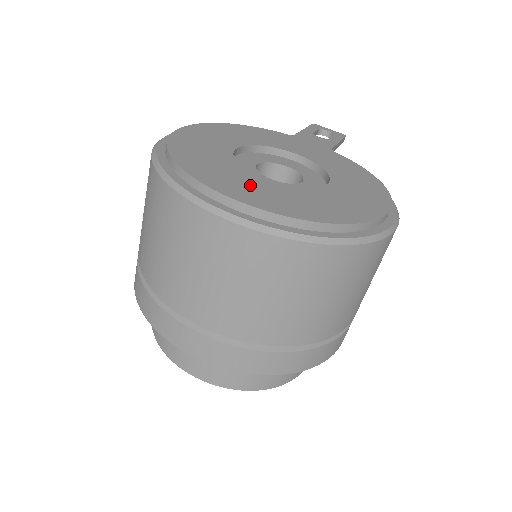
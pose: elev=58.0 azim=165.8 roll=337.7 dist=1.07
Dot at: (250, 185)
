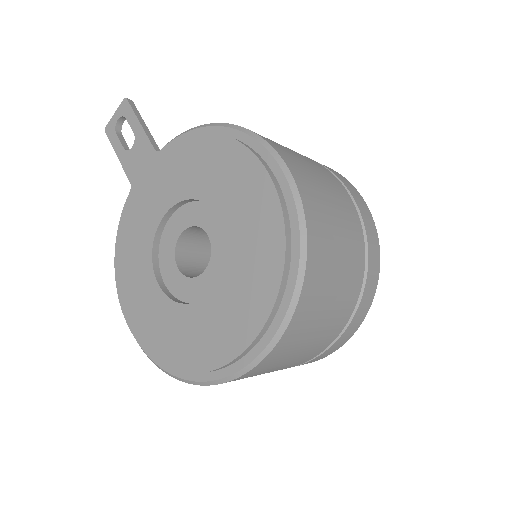
Dot at: (218, 321)
